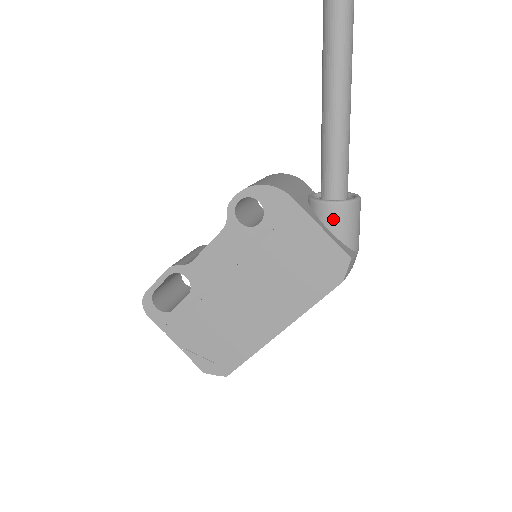
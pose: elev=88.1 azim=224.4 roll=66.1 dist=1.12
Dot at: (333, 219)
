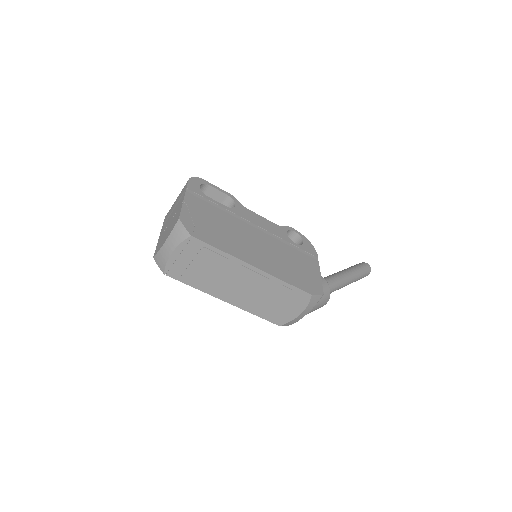
Dot at: (322, 284)
